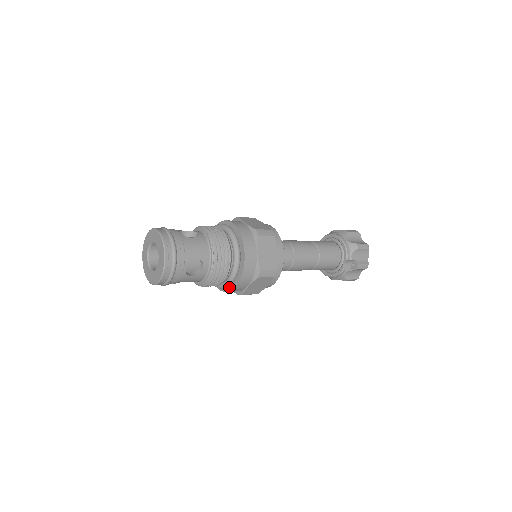
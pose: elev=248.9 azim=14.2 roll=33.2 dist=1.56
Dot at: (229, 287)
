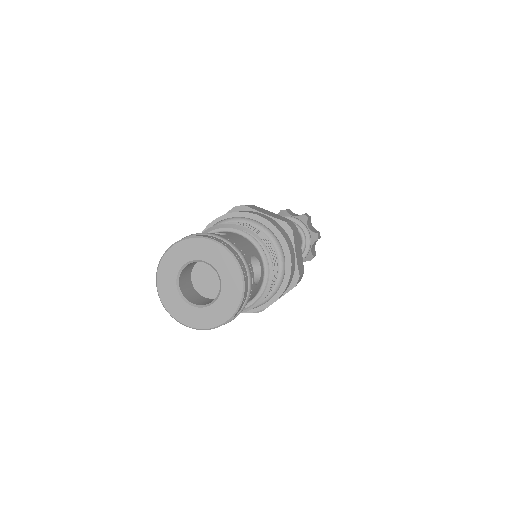
Dot at: occluded
